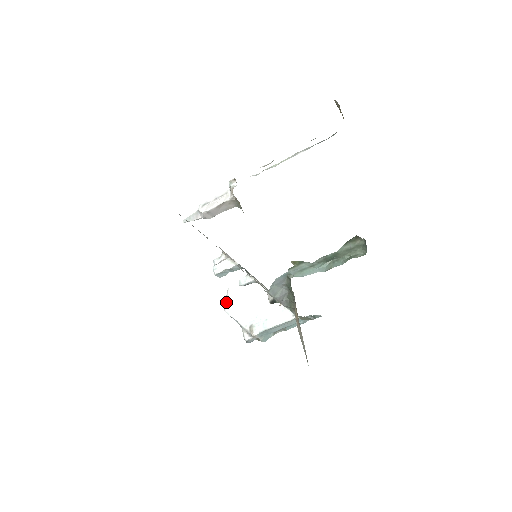
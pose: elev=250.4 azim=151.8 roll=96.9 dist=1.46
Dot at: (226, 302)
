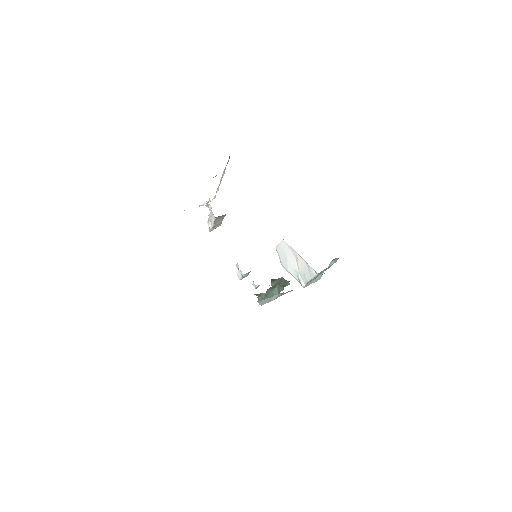
Dot at: (280, 259)
